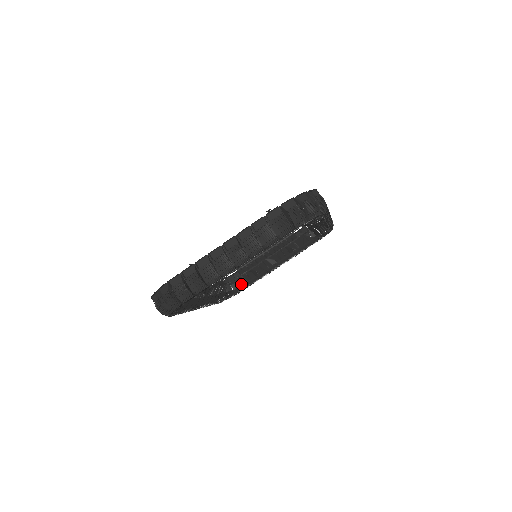
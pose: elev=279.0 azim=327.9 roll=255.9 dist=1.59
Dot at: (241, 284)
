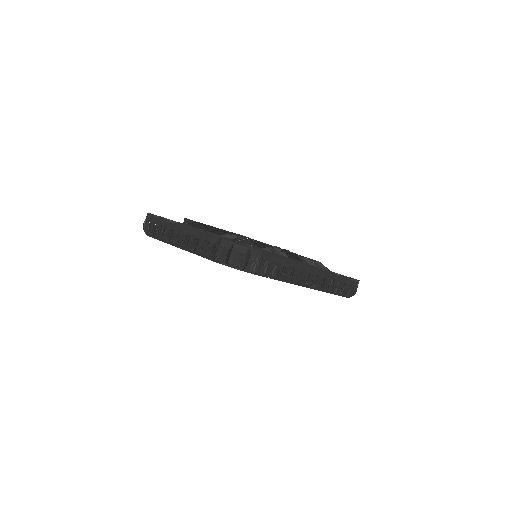
Dot at: occluded
